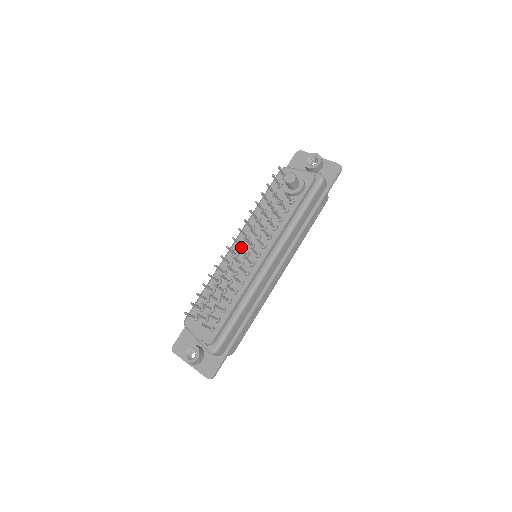
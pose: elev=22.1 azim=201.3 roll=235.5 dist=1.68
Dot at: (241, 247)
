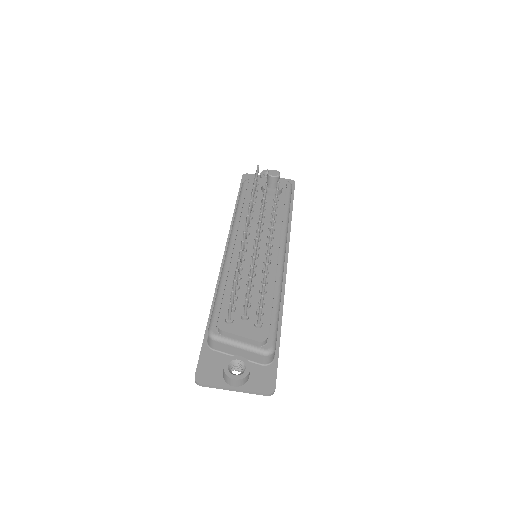
Dot at: (247, 241)
